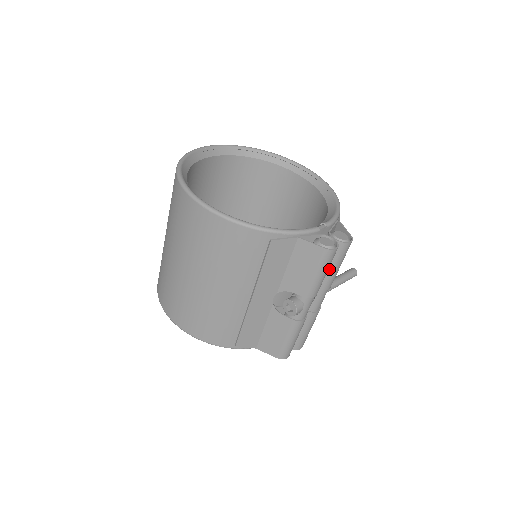
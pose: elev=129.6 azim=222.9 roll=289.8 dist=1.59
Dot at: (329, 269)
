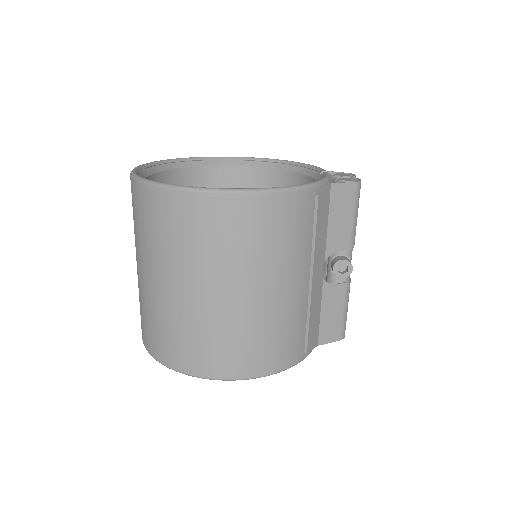
Dot at: occluded
